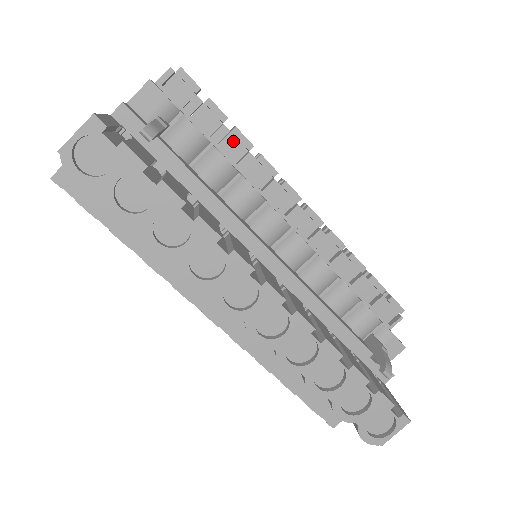
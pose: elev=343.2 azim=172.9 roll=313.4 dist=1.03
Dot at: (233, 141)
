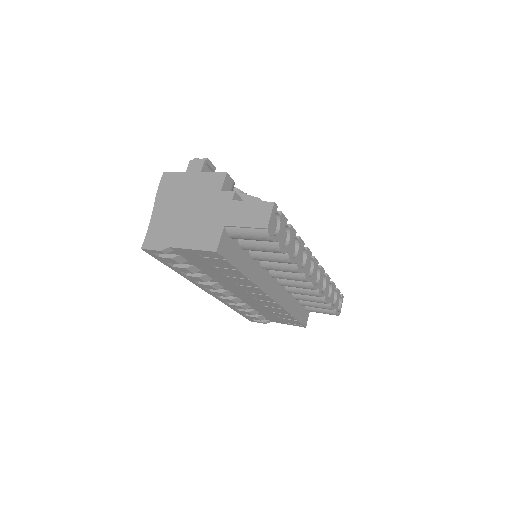
Dot at: occluded
